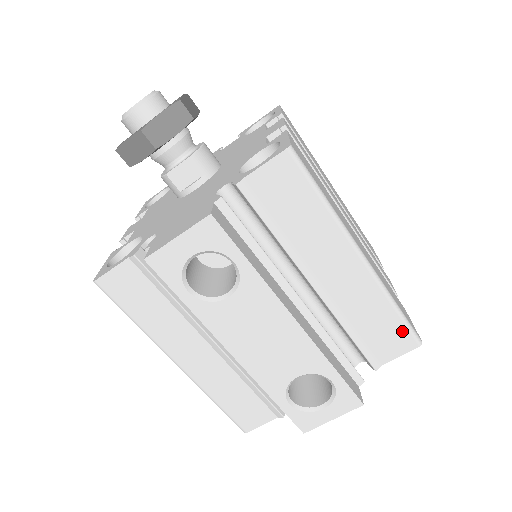
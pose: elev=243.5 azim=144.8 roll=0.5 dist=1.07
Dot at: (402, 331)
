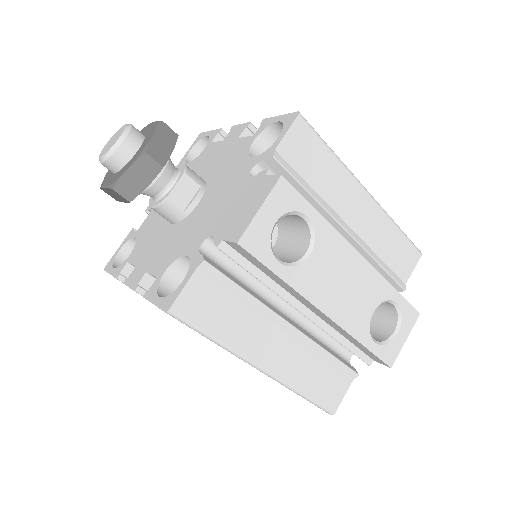
Dot at: (408, 247)
